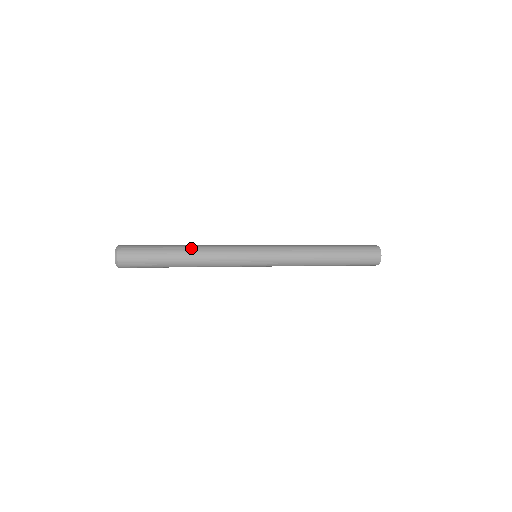
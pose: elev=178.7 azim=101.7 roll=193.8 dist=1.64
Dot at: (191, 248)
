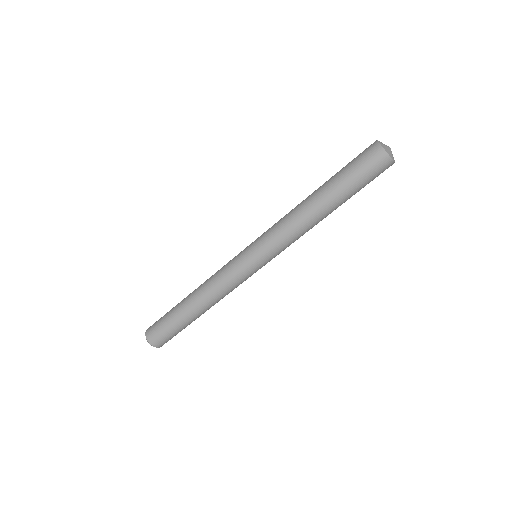
Dot at: occluded
